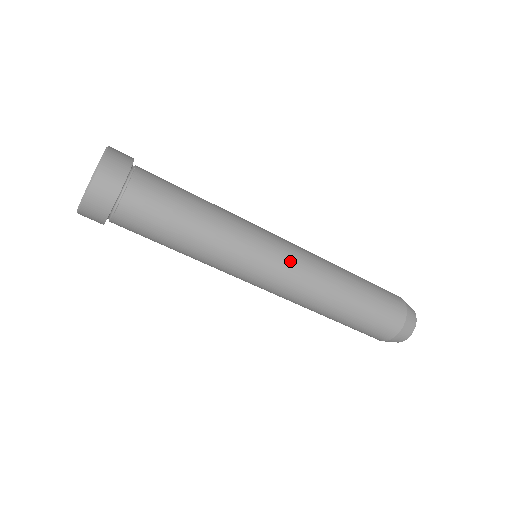
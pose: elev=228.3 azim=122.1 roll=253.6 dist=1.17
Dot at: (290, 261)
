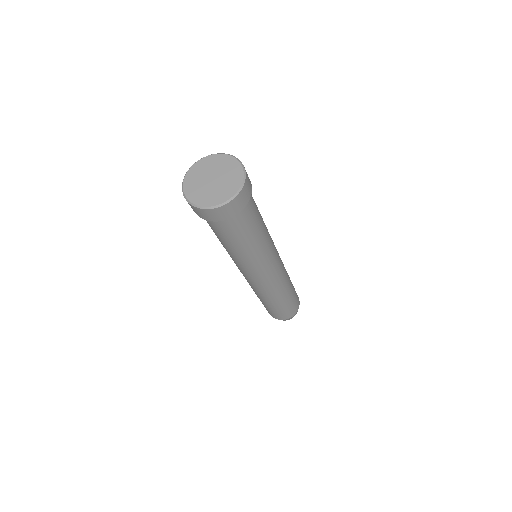
Dot at: occluded
